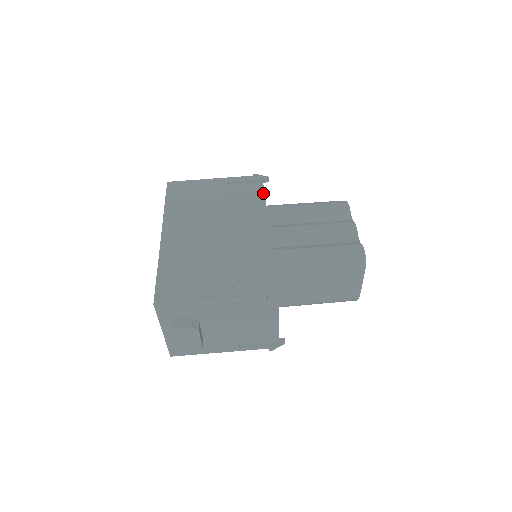
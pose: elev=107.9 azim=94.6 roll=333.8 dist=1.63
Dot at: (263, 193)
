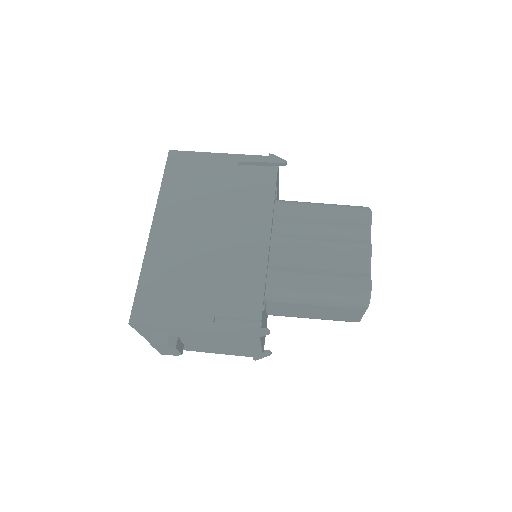
Dot at: (274, 186)
